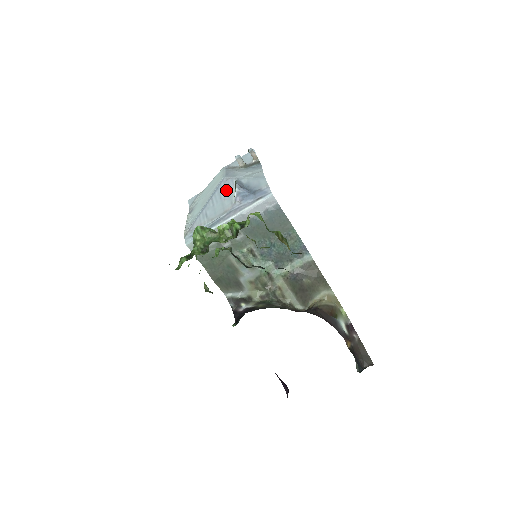
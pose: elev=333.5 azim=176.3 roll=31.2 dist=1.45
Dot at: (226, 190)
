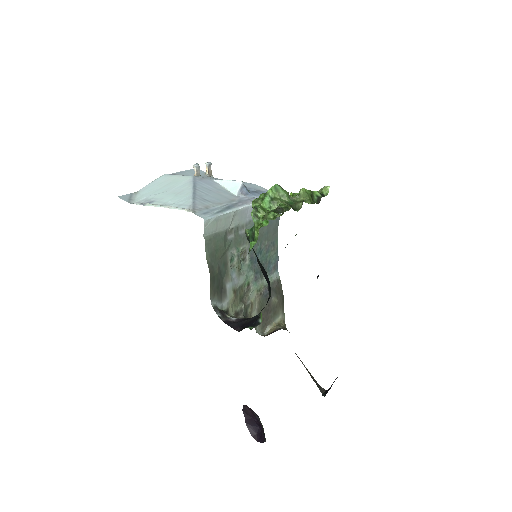
Dot at: (211, 186)
